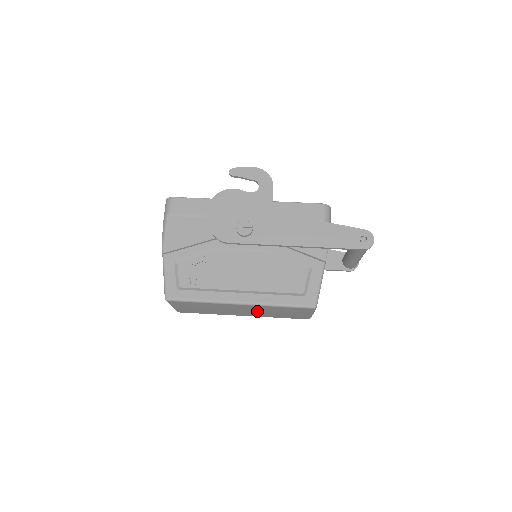
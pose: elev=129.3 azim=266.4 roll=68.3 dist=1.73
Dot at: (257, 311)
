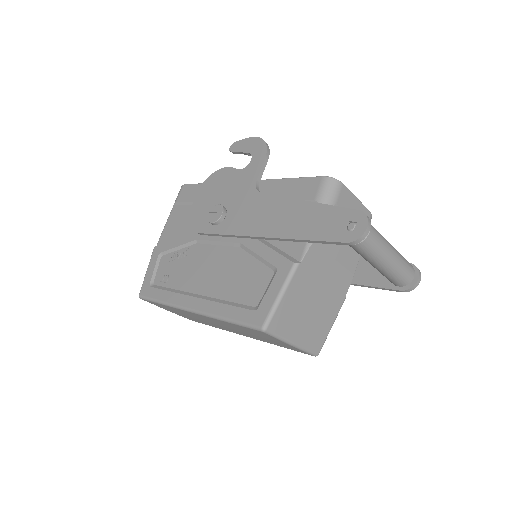
Dot at: (232, 328)
